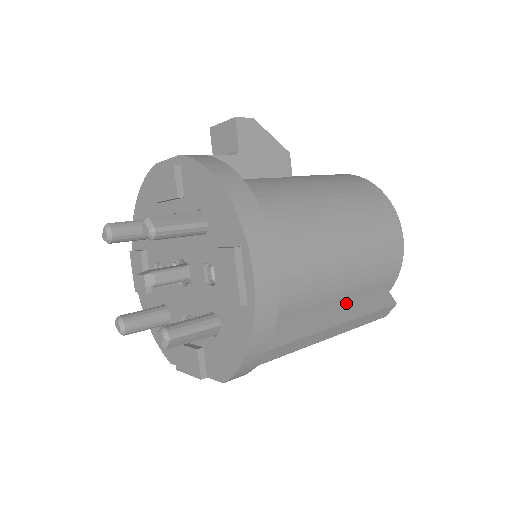
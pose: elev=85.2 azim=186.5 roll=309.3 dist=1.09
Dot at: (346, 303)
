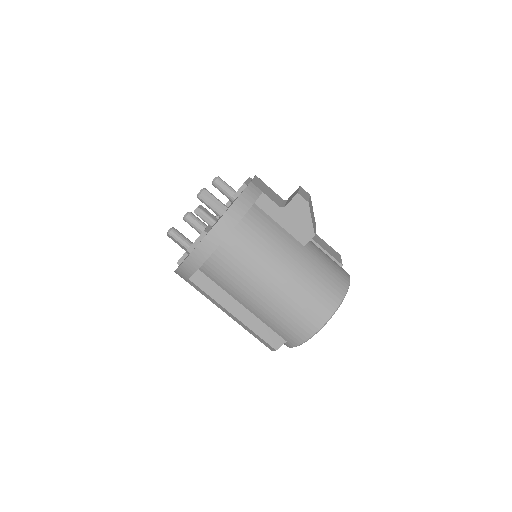
Dot at: (252, 316)
